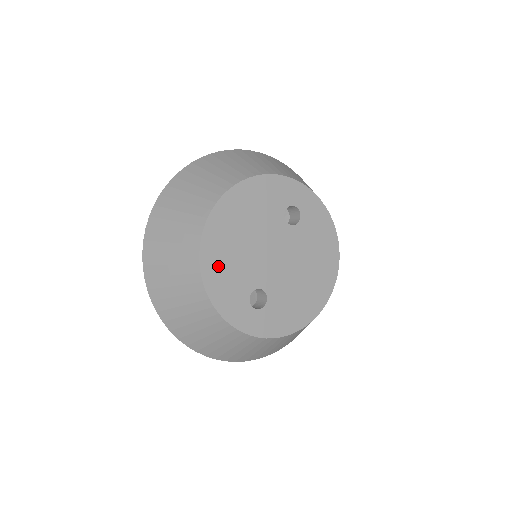
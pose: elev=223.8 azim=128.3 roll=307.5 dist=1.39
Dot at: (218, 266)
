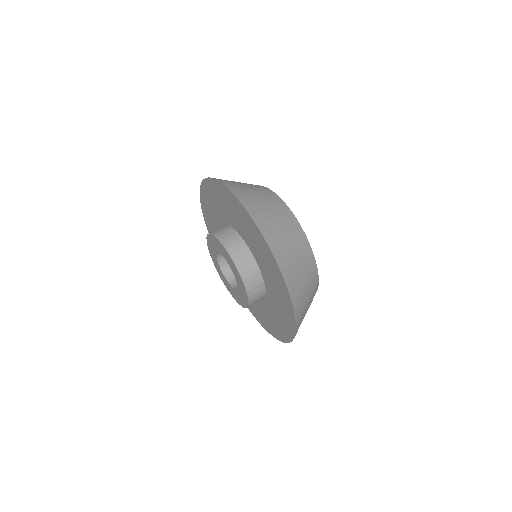
Dot at: occluded
